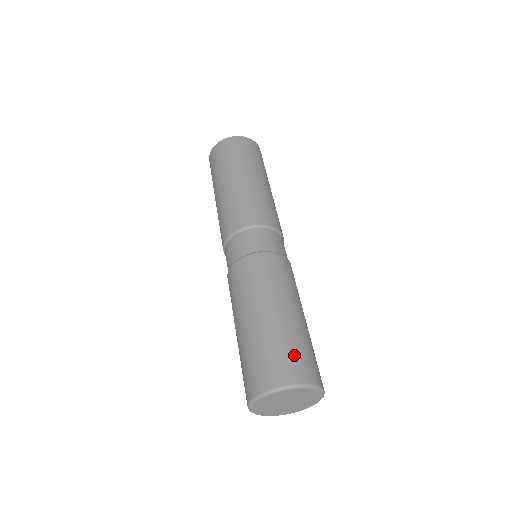
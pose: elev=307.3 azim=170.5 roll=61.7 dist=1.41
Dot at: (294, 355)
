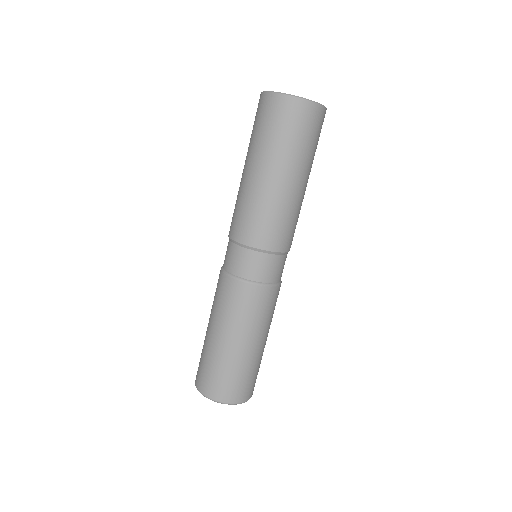
Dot at: (218, 379)
